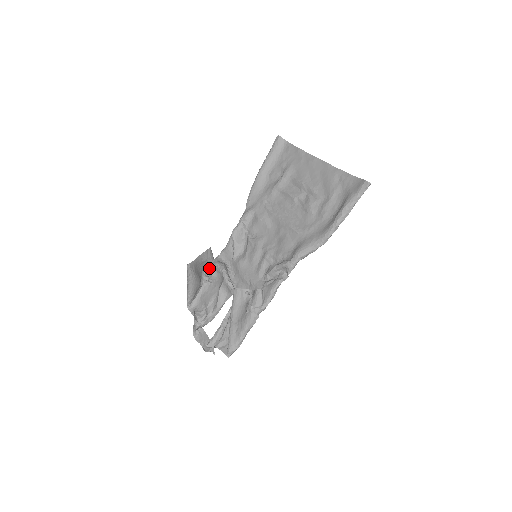
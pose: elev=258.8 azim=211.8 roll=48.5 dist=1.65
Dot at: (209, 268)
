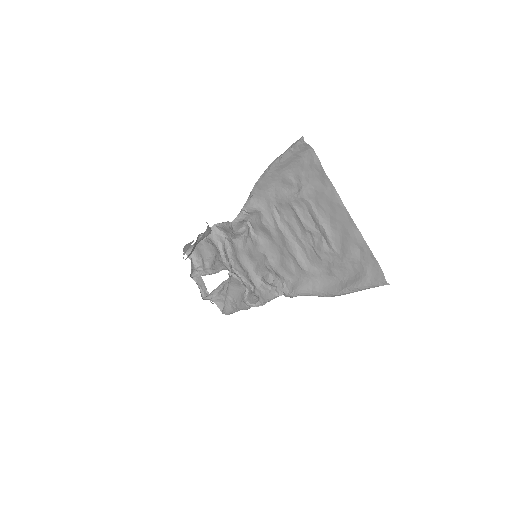
Dot at: (206, 237)
